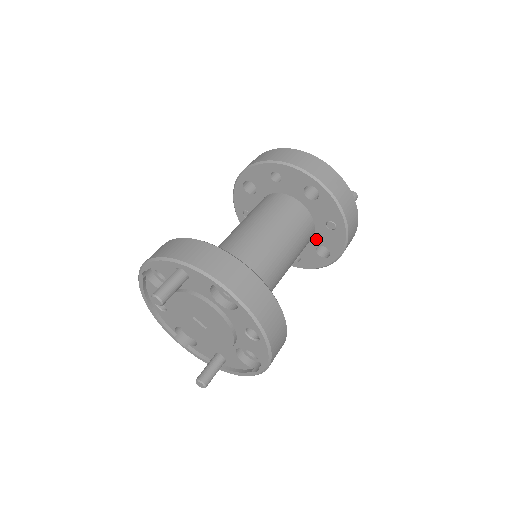
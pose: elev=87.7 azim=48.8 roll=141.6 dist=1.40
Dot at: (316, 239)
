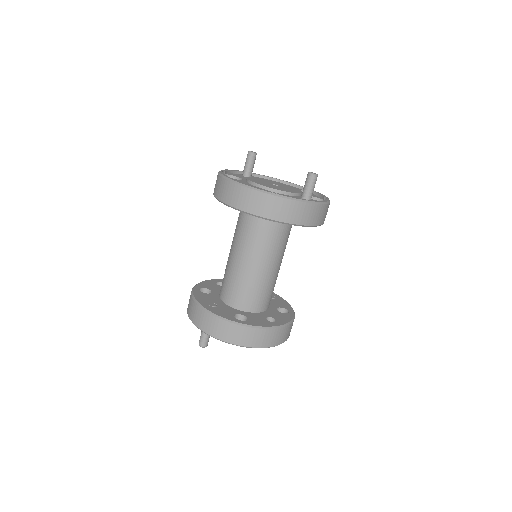
Dot at: occluded
